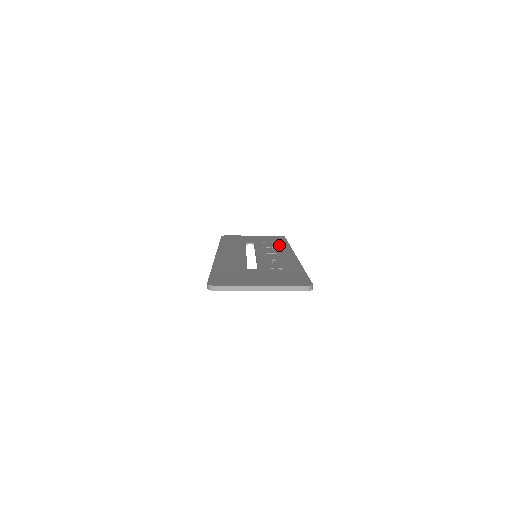
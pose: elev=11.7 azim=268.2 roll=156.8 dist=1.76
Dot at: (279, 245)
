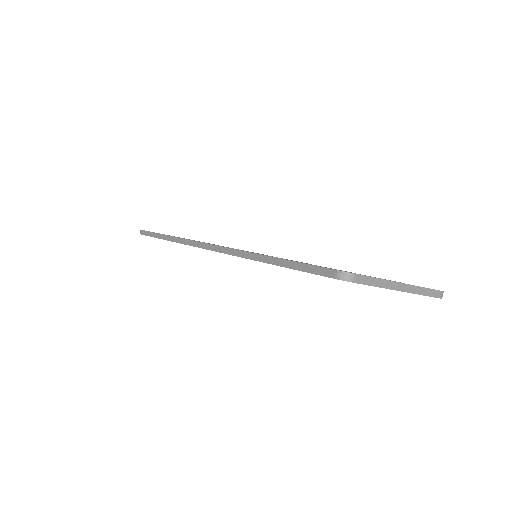
Dot at: occluded
